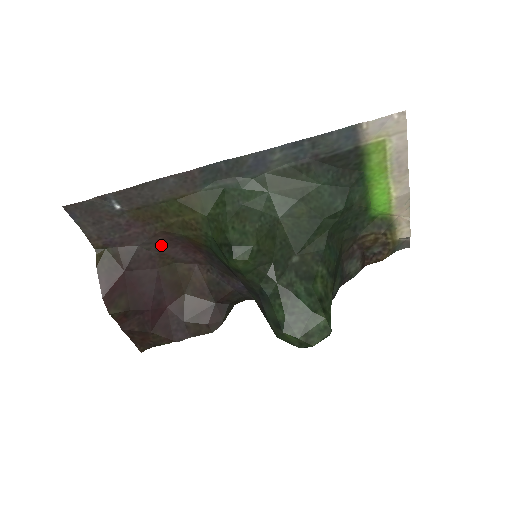
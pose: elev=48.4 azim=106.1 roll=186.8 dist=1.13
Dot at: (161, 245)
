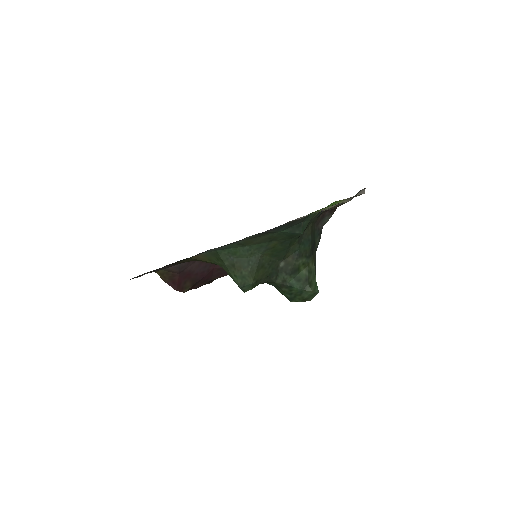
Dot at: occluded
